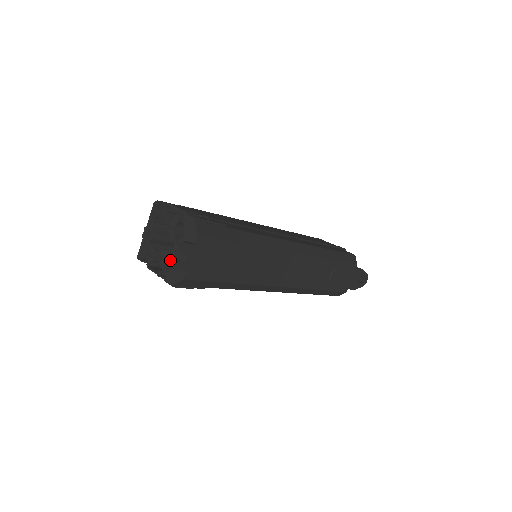
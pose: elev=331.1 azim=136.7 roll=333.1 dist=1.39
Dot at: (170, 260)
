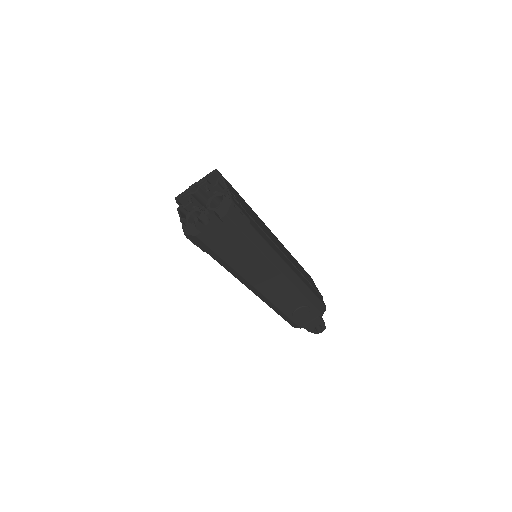
Dot at: (196, 217)
